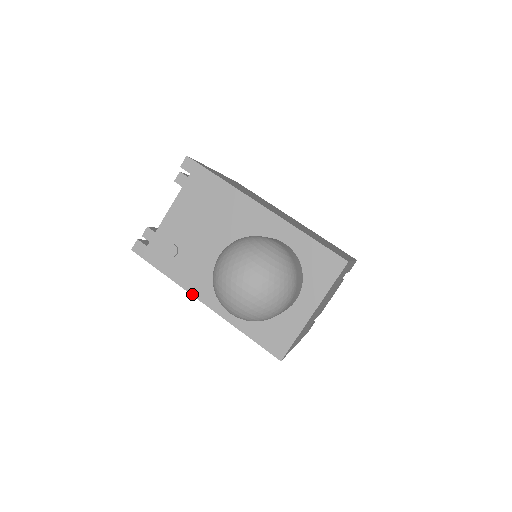
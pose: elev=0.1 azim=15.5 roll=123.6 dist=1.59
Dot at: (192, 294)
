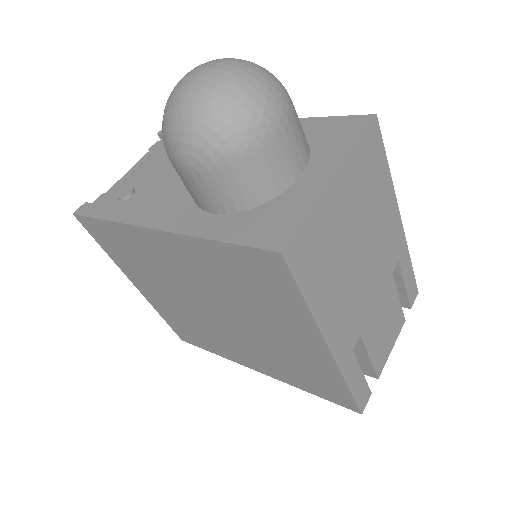
Dot at: (140, 225)
